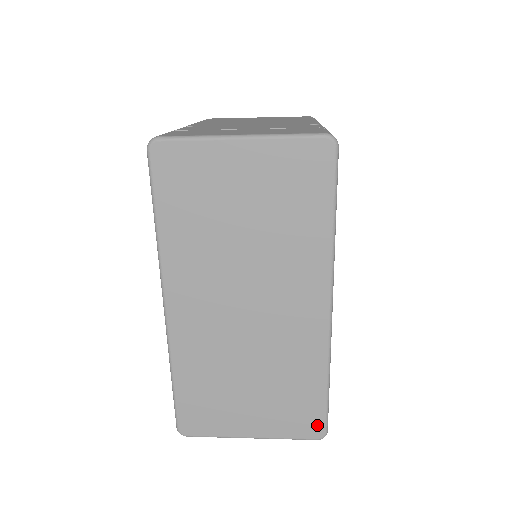
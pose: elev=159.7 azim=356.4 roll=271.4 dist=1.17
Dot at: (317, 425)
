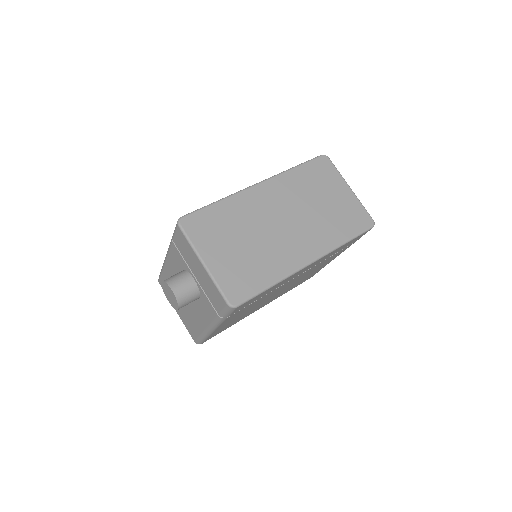
Dot at: (240, 297)
